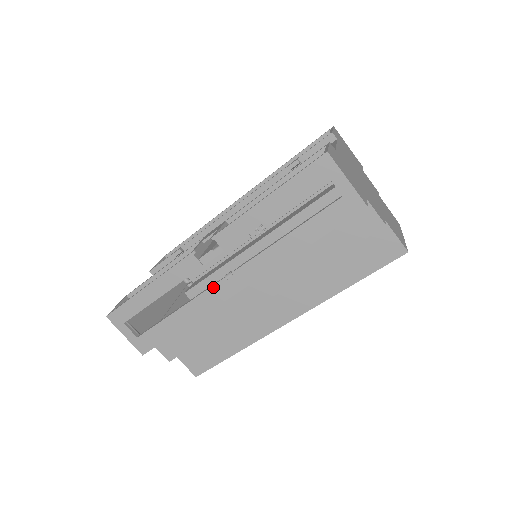
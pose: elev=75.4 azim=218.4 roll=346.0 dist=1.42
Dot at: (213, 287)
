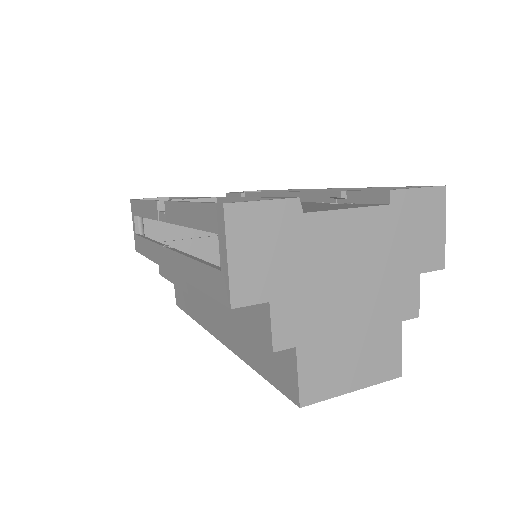
Dot at: (159, 246)
